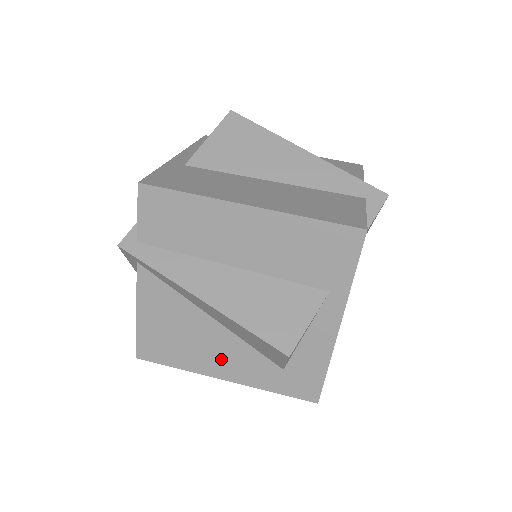
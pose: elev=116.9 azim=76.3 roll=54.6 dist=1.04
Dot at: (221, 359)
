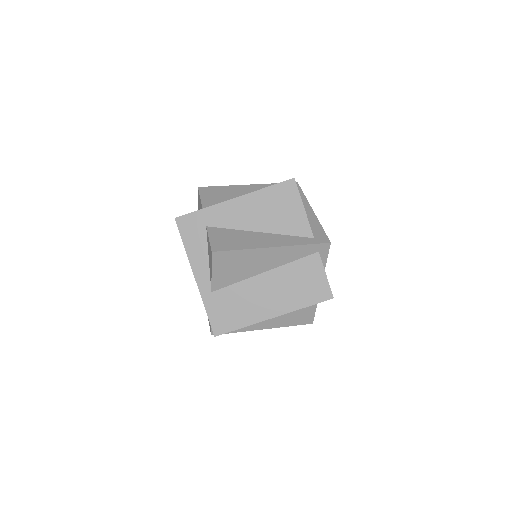
Dot at: occluded
